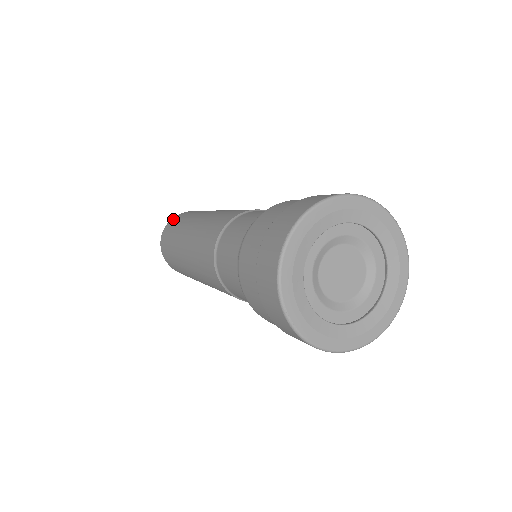
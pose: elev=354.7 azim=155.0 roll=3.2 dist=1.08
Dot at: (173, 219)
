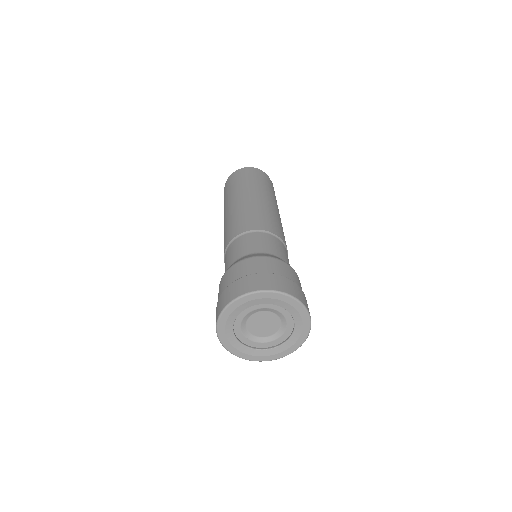
Dot at: (227, 182)
